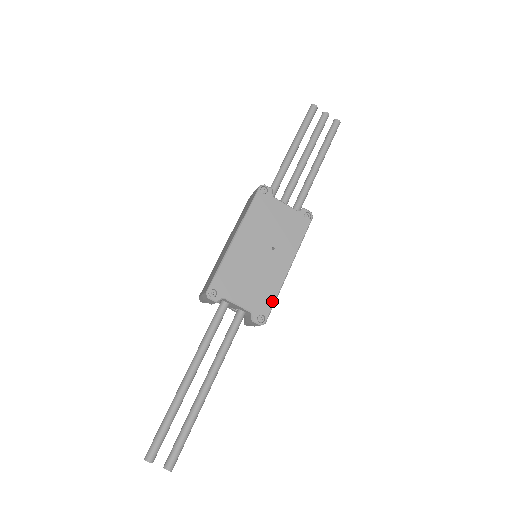
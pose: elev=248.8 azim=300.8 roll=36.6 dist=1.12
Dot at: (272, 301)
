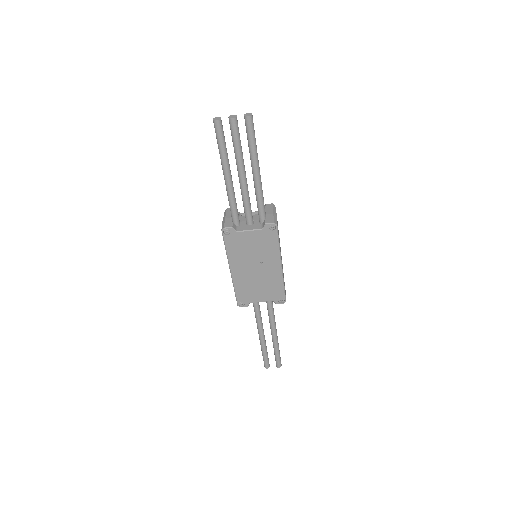
Dot at: (282, 290)
